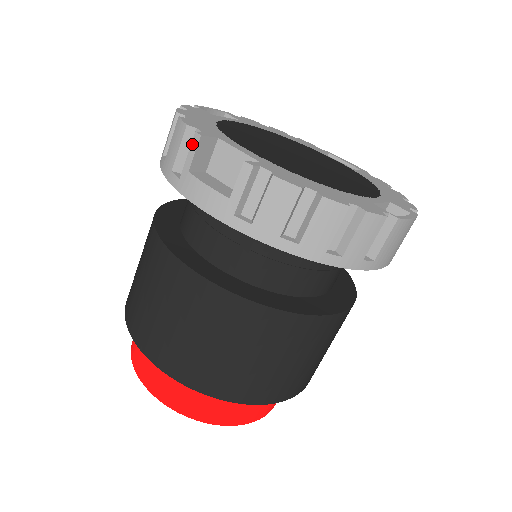
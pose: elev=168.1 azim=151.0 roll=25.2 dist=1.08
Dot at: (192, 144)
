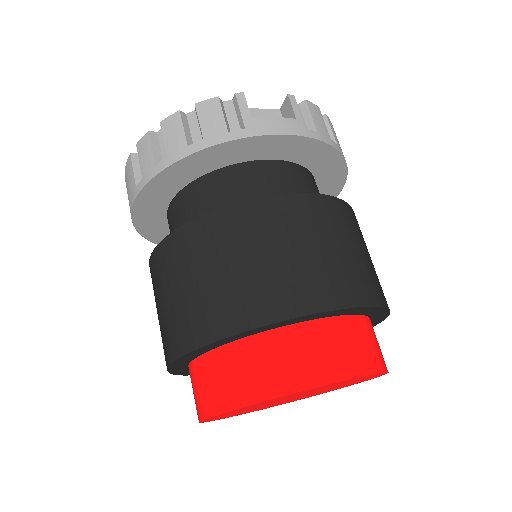
Dot at: (239, 101)
